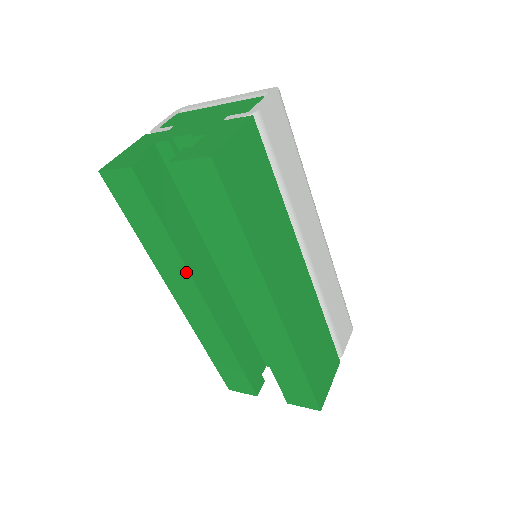
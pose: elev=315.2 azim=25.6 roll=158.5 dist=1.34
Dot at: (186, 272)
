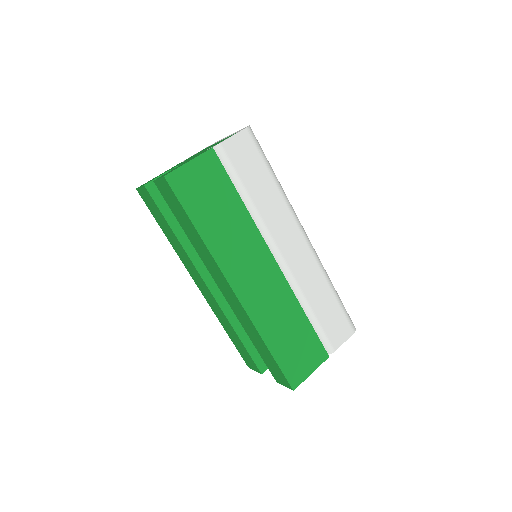
Dot at: (190, 261)
